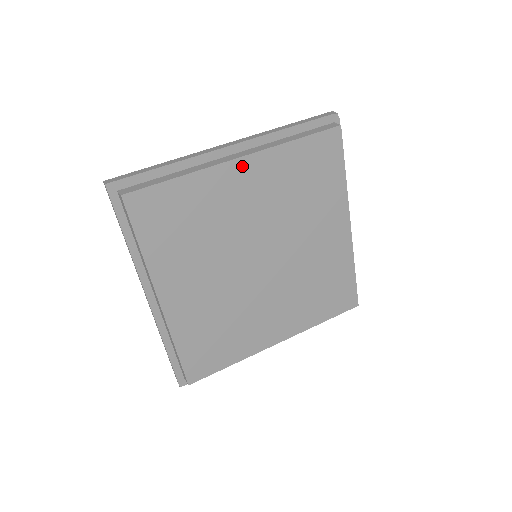
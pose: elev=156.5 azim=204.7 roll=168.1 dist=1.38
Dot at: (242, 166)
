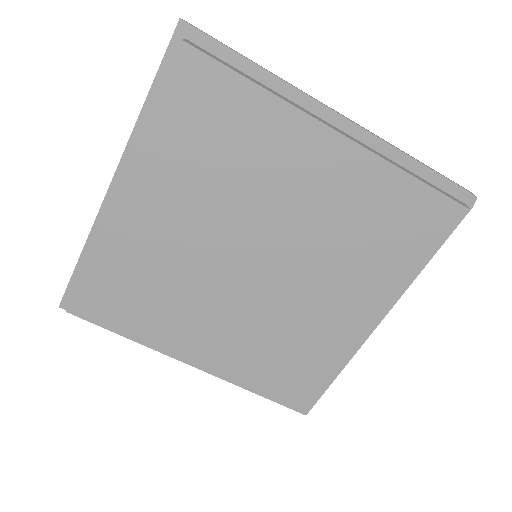
Dot at: (331, 143)
